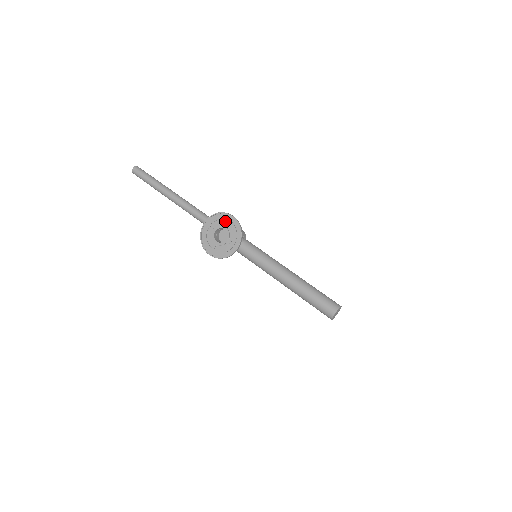
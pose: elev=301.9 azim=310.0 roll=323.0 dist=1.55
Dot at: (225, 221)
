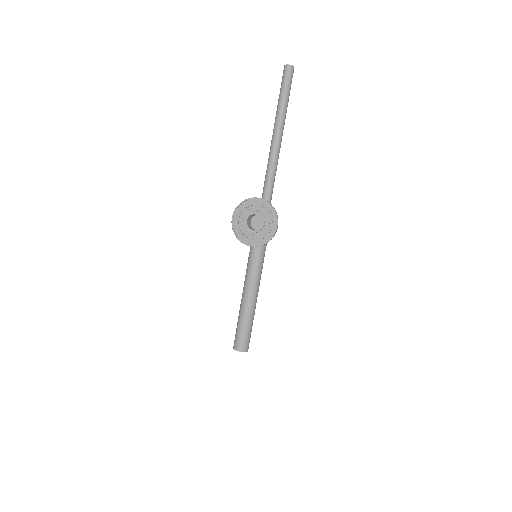
Dot at: (269, 220)
